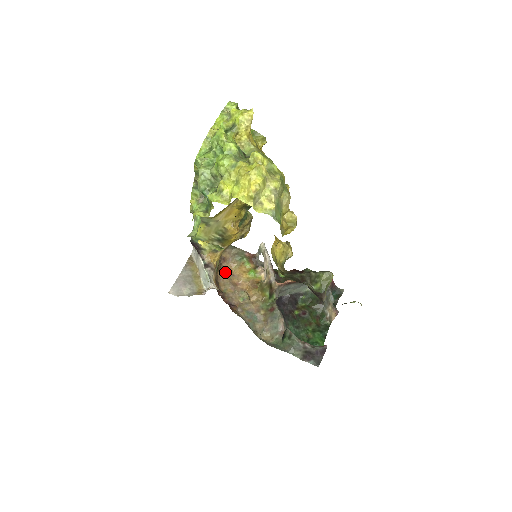
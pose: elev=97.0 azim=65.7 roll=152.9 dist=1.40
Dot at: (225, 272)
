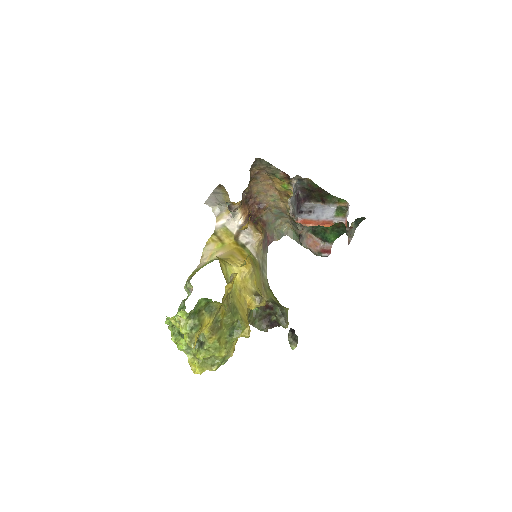
Dot at: (259, 179)
